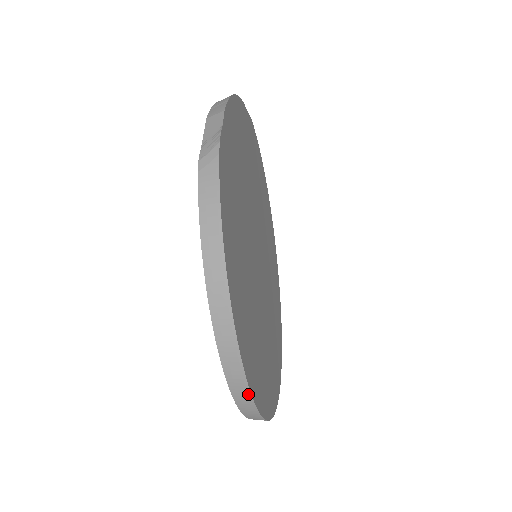
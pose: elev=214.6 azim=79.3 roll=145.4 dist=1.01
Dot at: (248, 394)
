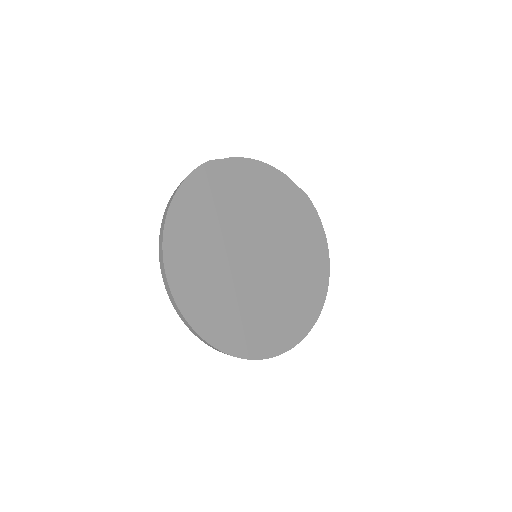
Dot at: (165, 276)
